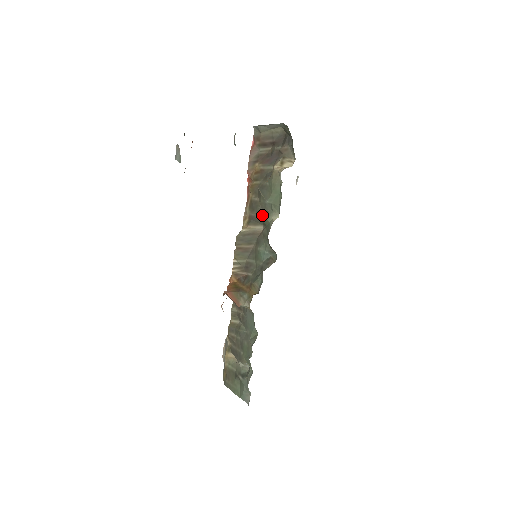
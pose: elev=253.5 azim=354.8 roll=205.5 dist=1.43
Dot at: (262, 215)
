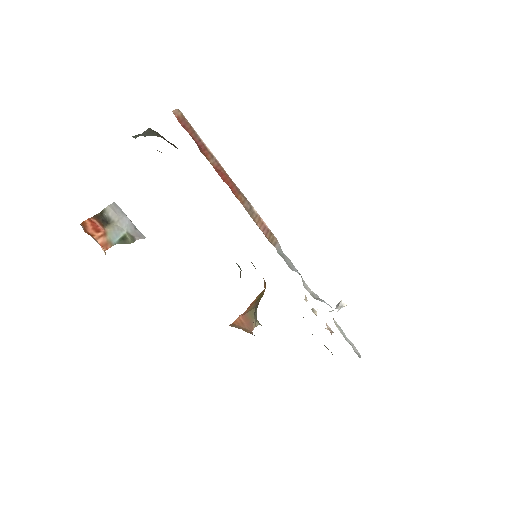
Dot at: occluded
